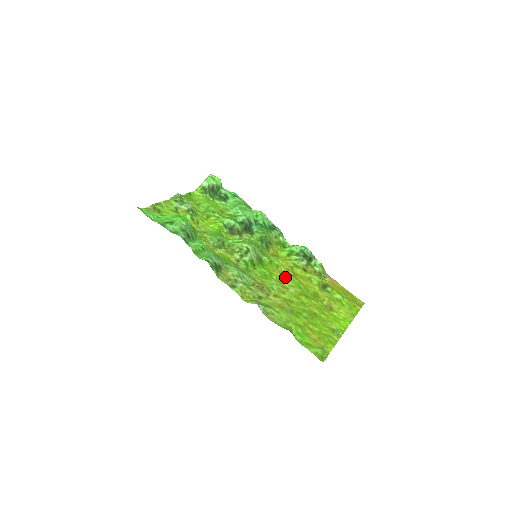
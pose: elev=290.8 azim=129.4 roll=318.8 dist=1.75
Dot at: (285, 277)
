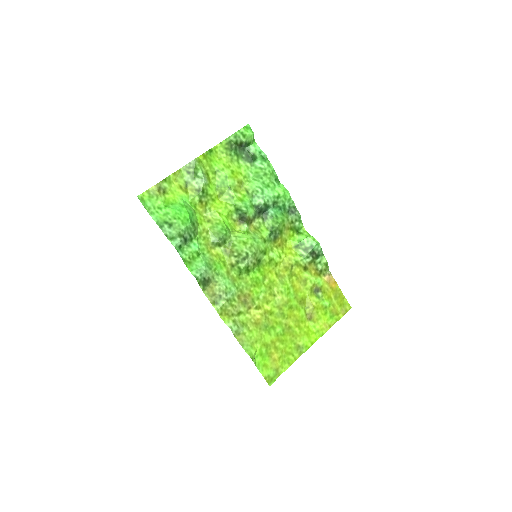
Dot at: (279, 279)
